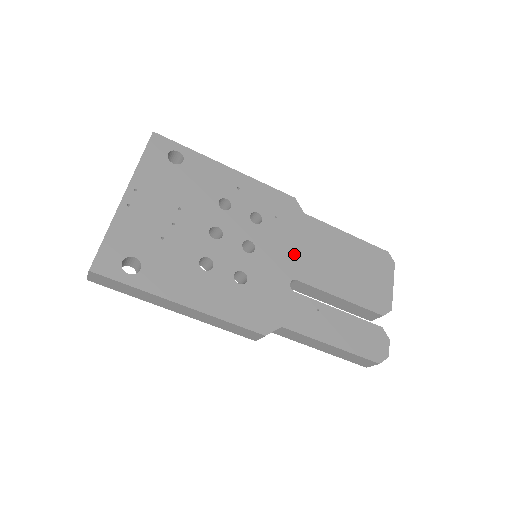
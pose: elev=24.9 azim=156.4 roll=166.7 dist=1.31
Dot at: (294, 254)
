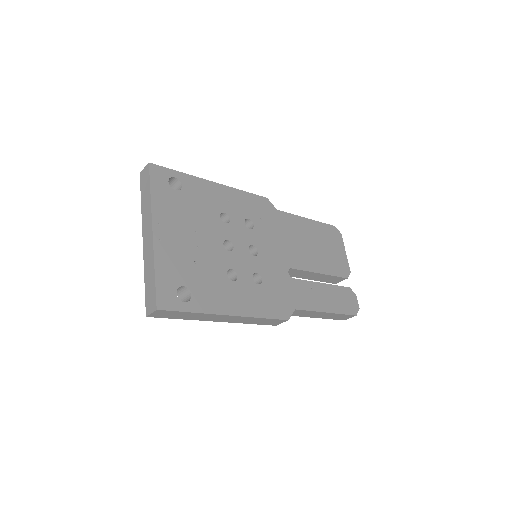
Dot at: (283, 247)
